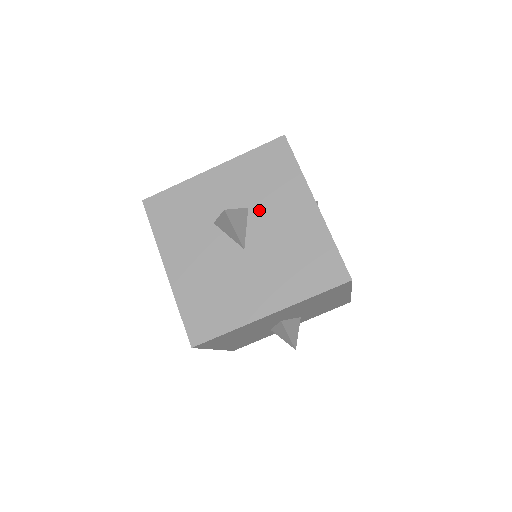
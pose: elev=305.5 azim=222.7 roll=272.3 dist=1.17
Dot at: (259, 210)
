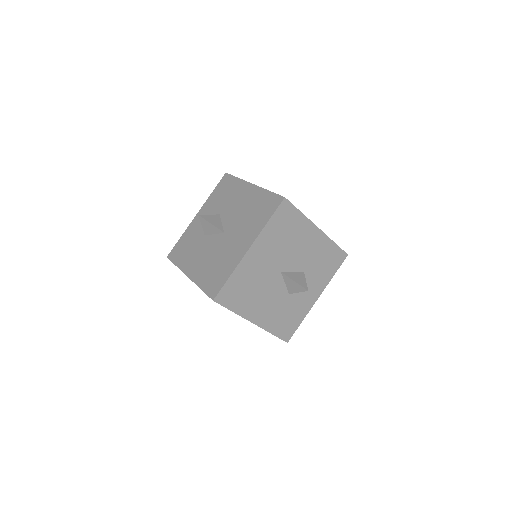
Dot at: (225, 211)
